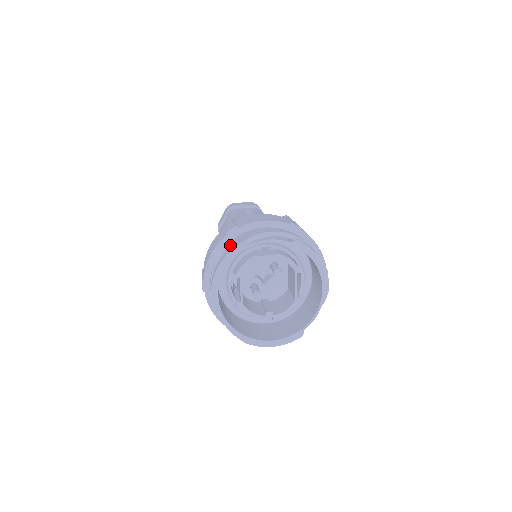
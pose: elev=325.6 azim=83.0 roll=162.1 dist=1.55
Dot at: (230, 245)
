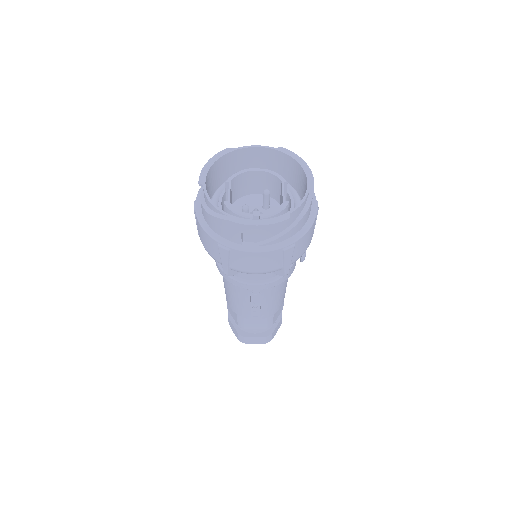
Dot at: occluded
